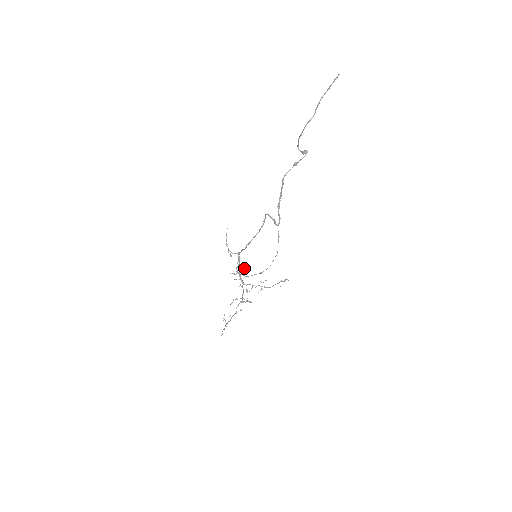
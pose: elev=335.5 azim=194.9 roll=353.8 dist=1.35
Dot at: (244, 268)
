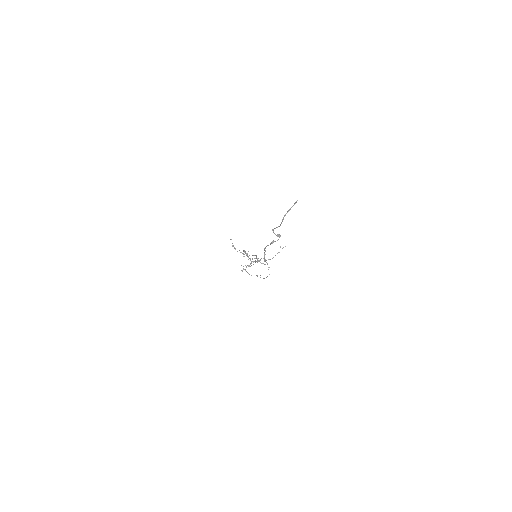
Dot at: occluded
